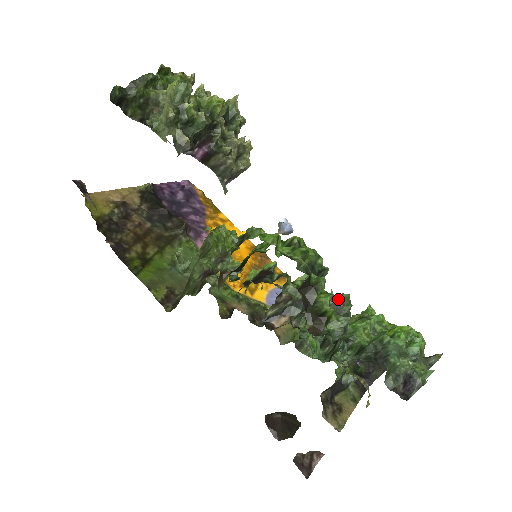
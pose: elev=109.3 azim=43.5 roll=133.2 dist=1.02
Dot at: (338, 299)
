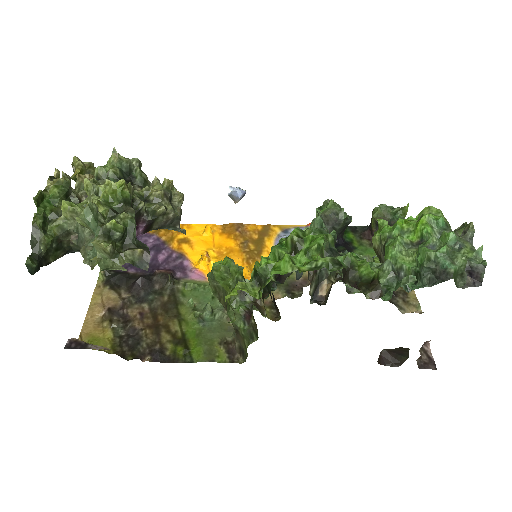
Dot at: (330, 214)
